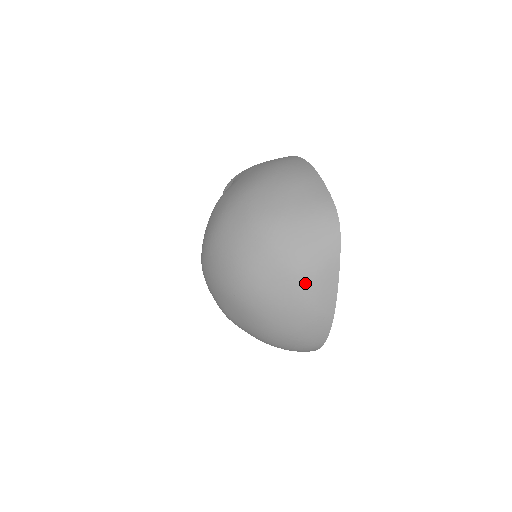
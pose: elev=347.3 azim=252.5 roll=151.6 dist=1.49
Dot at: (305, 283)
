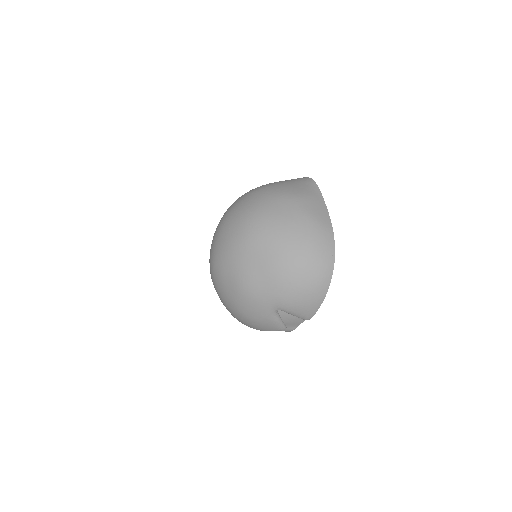
Dot at: (302, 203)
